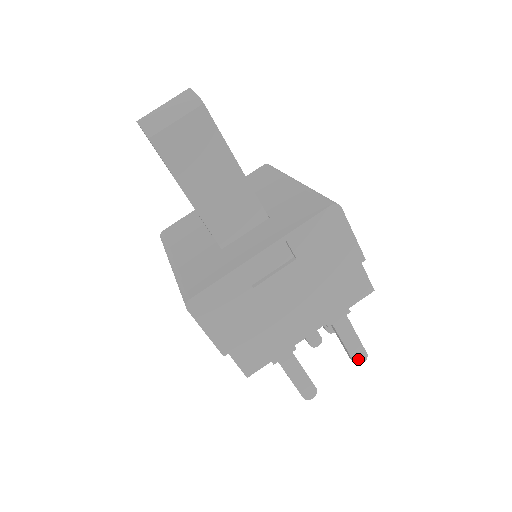
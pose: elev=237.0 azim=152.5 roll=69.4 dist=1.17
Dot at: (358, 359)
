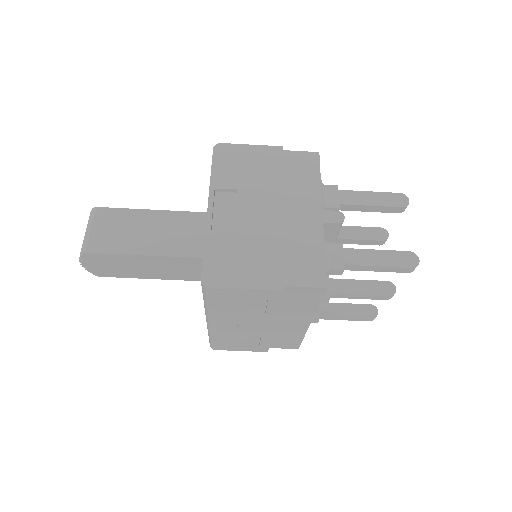
Dot at: (400, 203)
